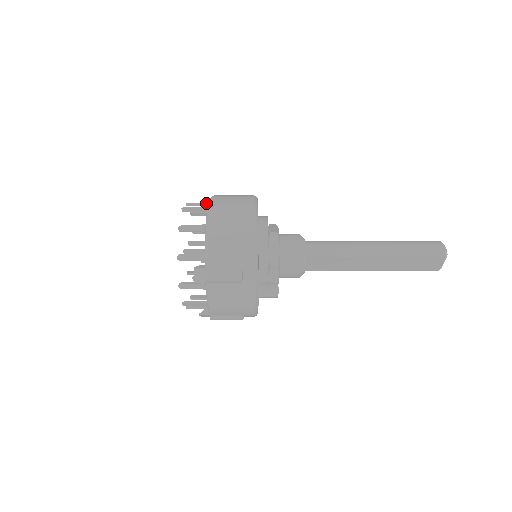
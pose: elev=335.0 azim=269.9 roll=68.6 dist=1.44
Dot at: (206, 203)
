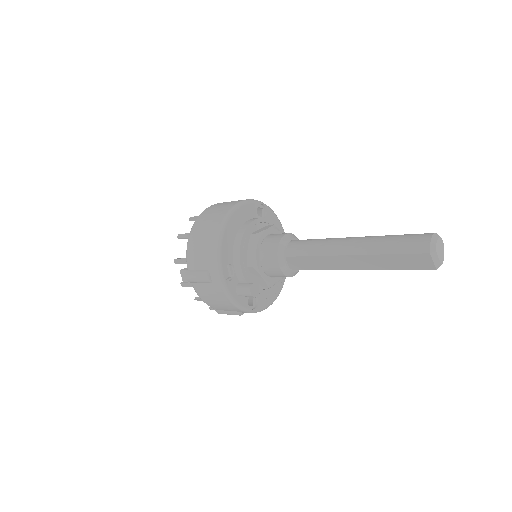
Dot at: occluded
